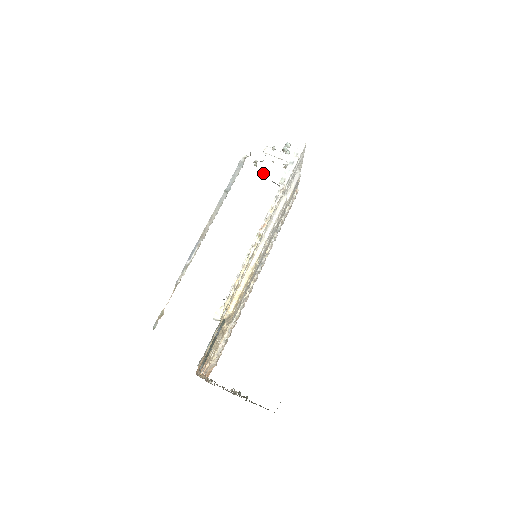
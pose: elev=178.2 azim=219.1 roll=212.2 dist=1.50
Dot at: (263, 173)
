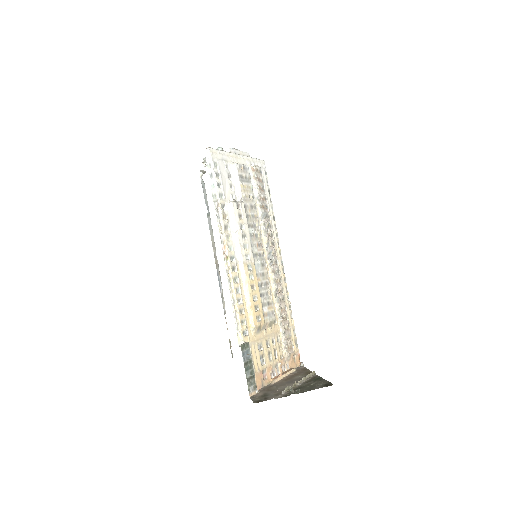
Dot at: occluded
